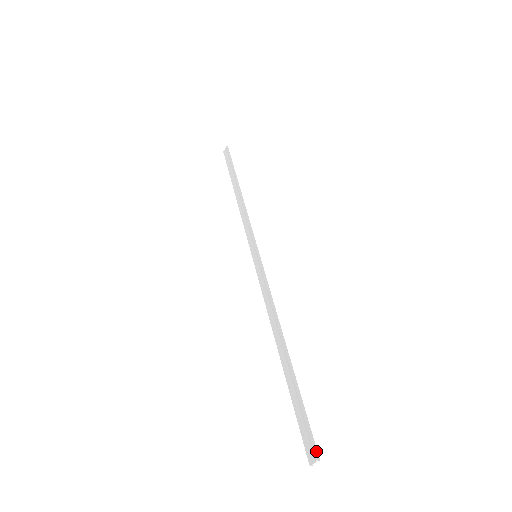
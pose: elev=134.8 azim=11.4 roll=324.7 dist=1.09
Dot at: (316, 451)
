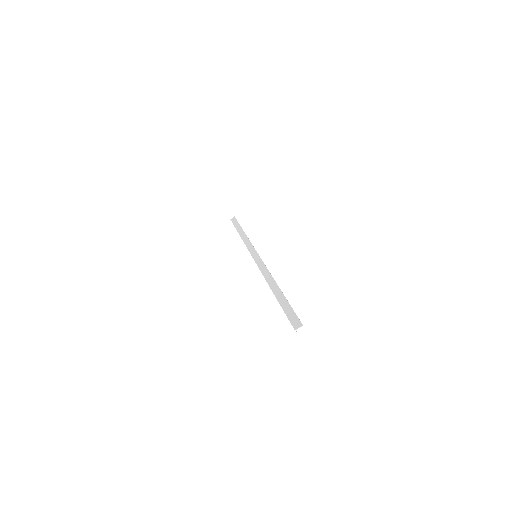
Dot at: occluded
